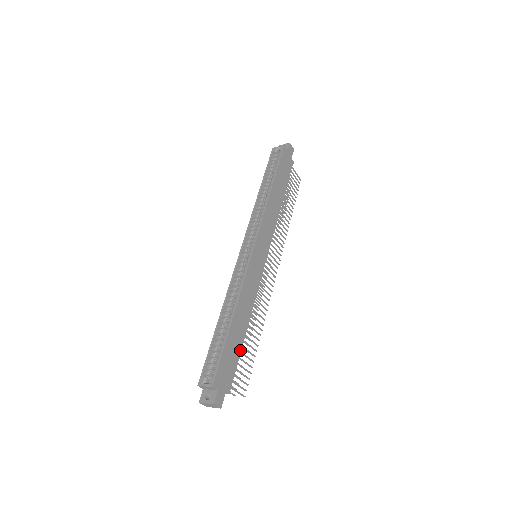
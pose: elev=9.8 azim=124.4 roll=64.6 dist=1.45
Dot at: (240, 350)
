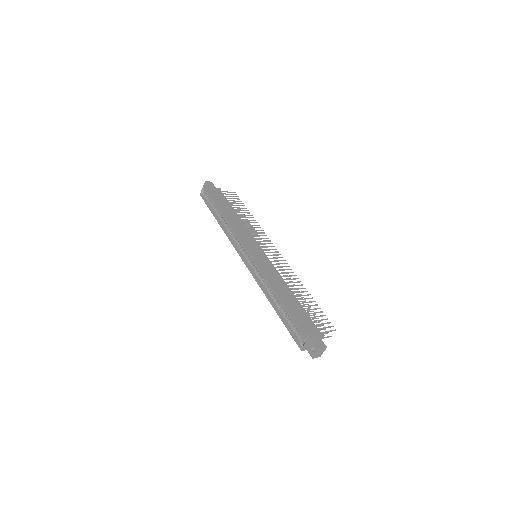
Dot at: (303, 309)
